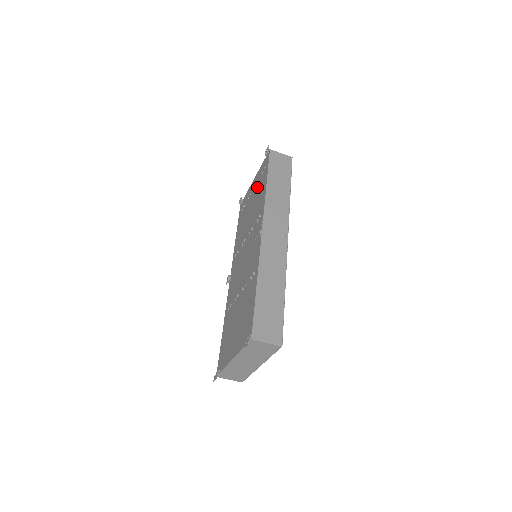
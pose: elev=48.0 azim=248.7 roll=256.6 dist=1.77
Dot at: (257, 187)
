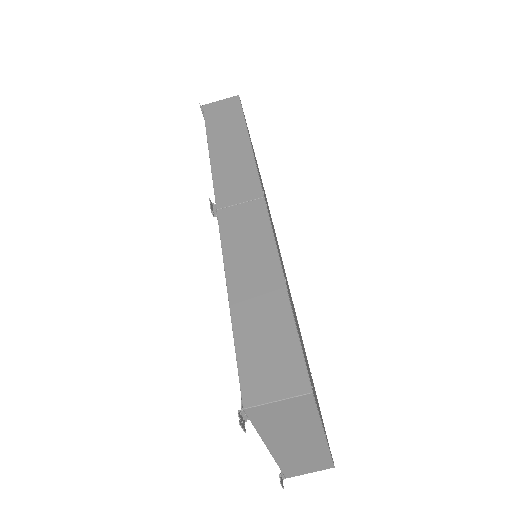
Dot at: occluded
